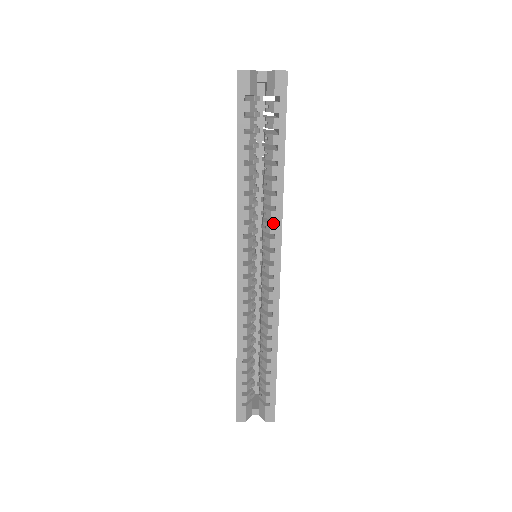
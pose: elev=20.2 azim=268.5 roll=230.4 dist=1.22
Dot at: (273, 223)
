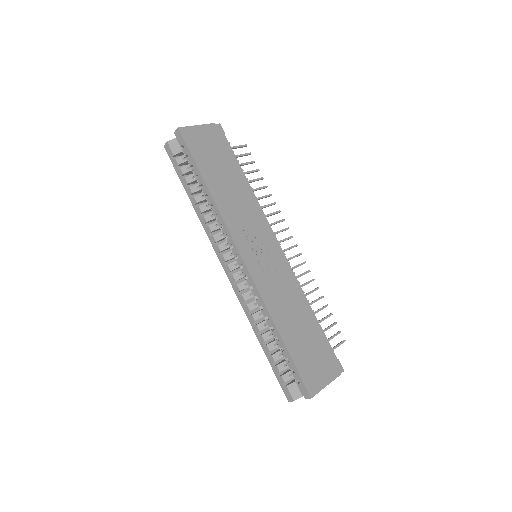
Dot at: occluded
